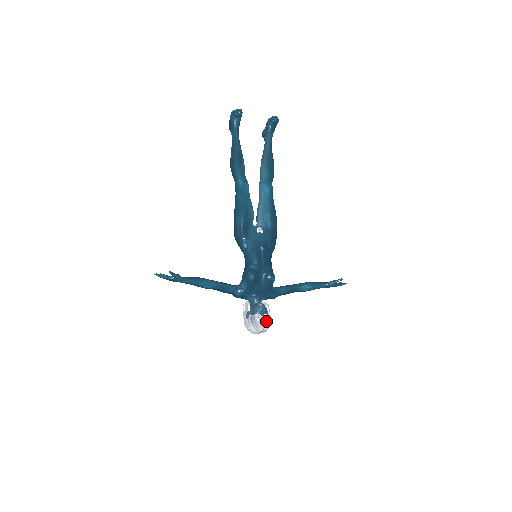
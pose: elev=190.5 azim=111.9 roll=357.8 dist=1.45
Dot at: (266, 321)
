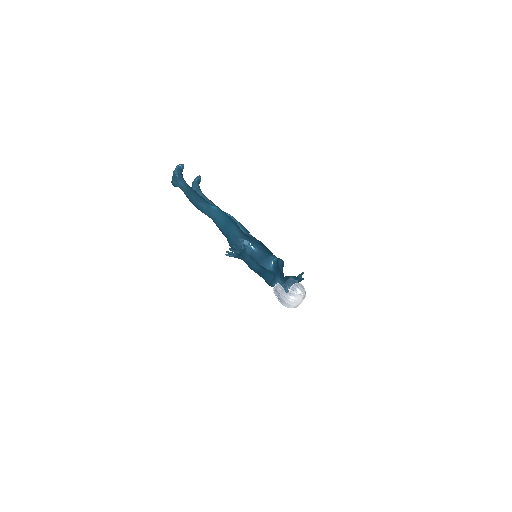
Dot at: occluded
